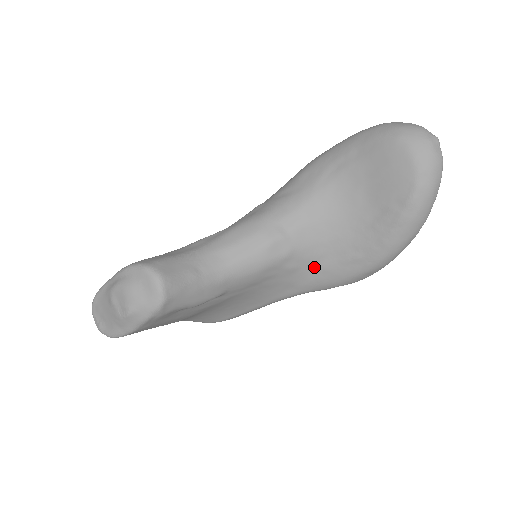
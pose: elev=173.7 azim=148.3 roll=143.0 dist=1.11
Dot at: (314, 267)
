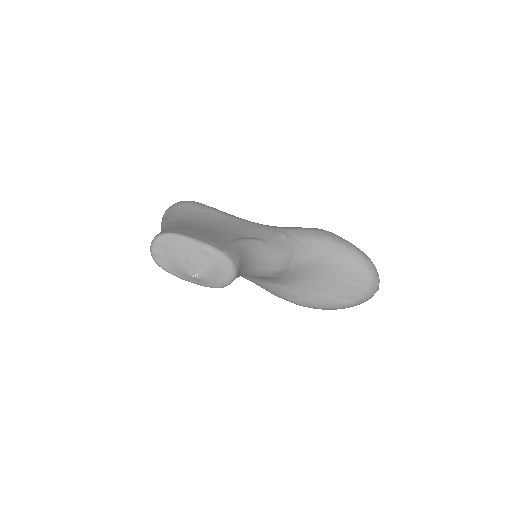
Dot at: (275, 284)
